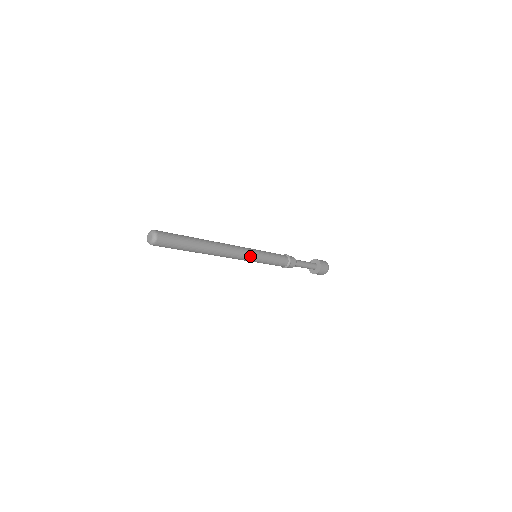
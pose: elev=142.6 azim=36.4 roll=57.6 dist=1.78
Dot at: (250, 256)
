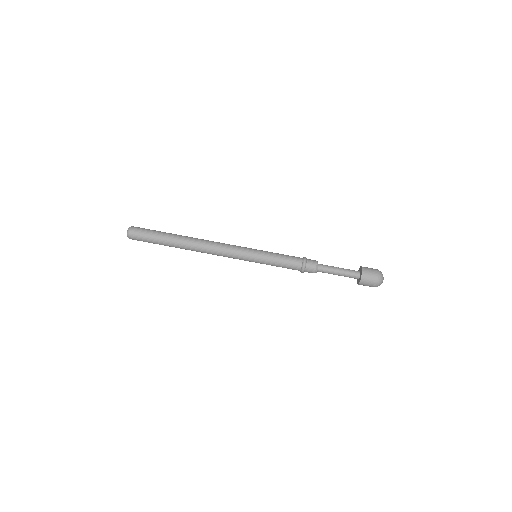
Dot at: (240, 259)
